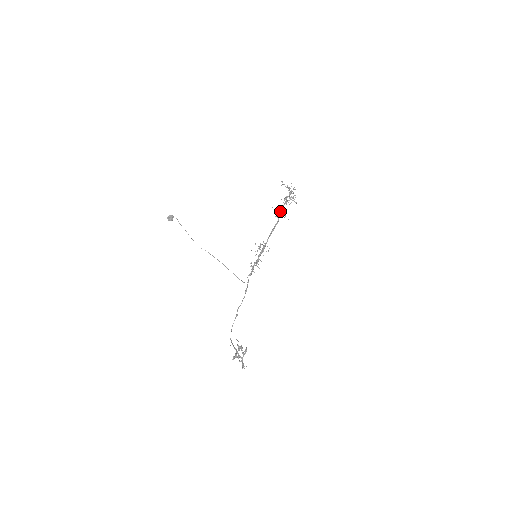
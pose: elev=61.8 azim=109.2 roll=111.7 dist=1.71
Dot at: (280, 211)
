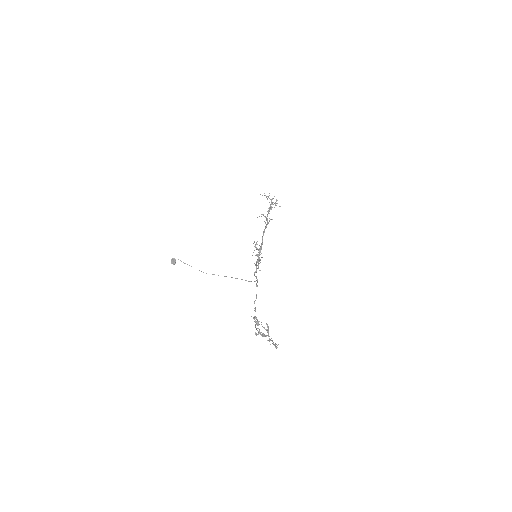
Dot at: (267, 216)
